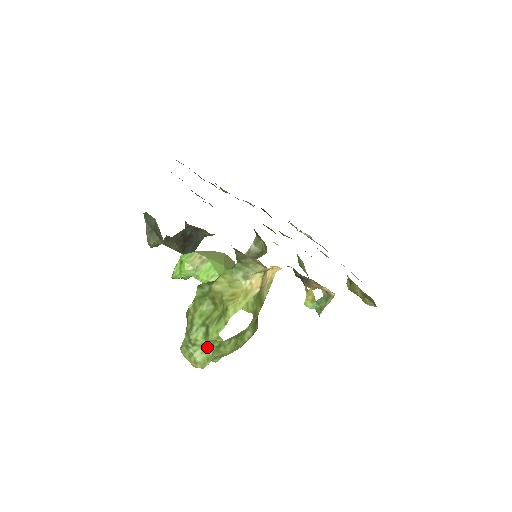
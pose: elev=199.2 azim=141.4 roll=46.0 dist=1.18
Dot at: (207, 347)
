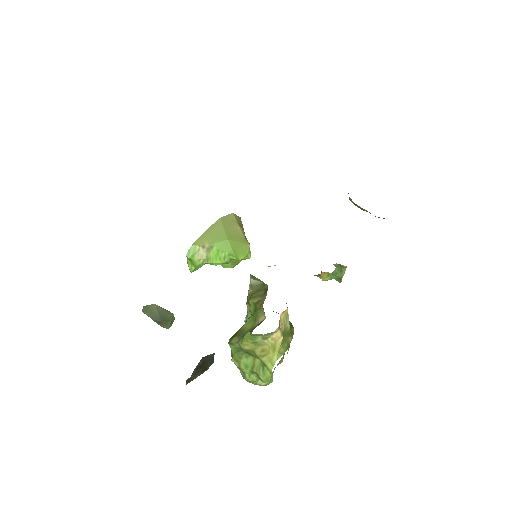
Dot at: occluded
